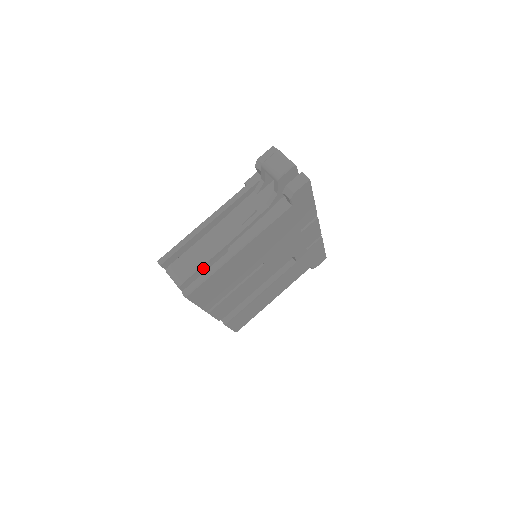
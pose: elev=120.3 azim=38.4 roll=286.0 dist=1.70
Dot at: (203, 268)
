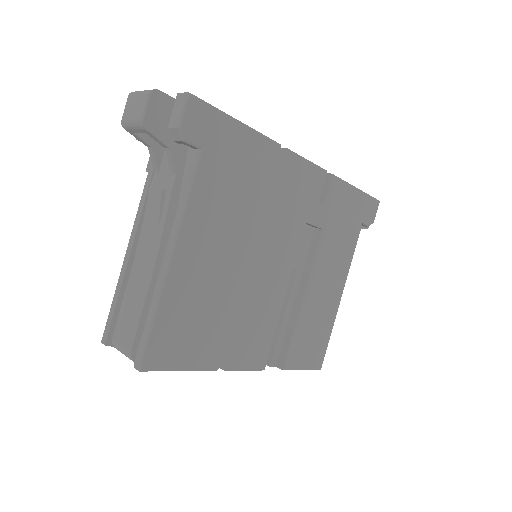
Dot at: (147, 315)
